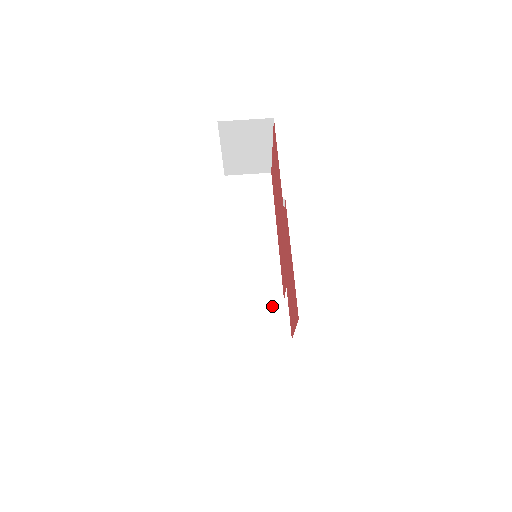
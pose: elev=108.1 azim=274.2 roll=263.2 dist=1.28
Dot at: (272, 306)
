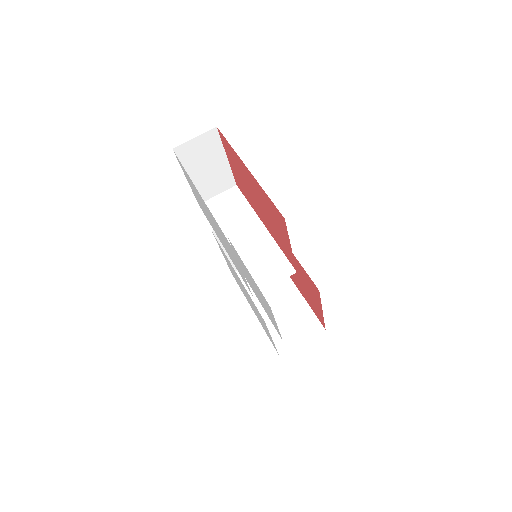
Dot at: (293, 310)
